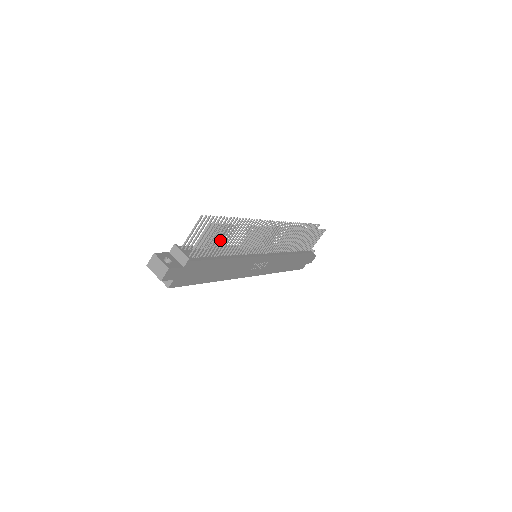
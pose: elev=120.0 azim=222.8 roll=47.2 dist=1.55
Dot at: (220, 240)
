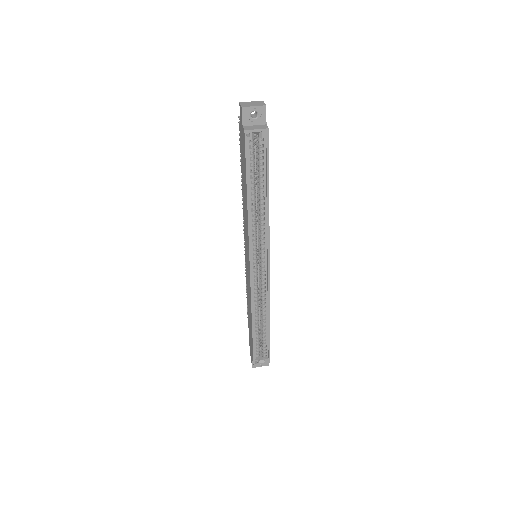
Dot at: occluded
